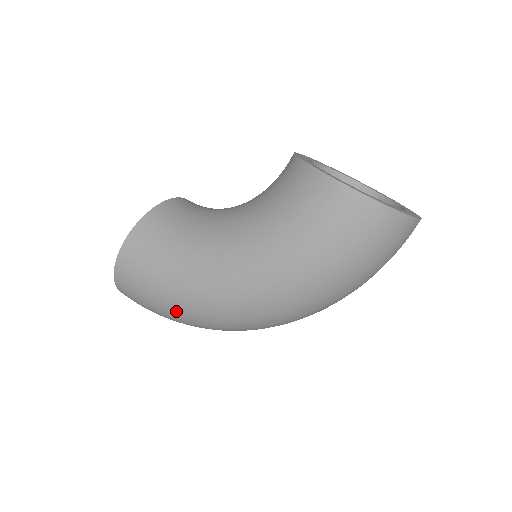
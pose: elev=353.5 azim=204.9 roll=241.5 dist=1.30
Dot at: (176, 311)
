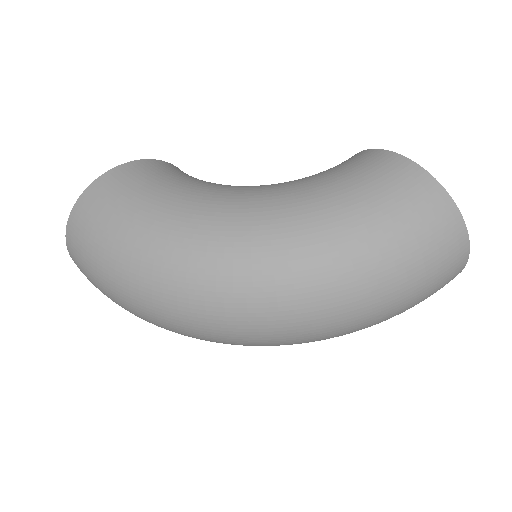
Dot at: (138, 250)
